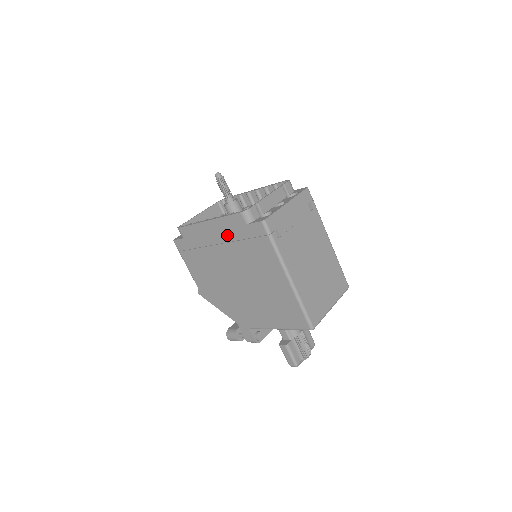
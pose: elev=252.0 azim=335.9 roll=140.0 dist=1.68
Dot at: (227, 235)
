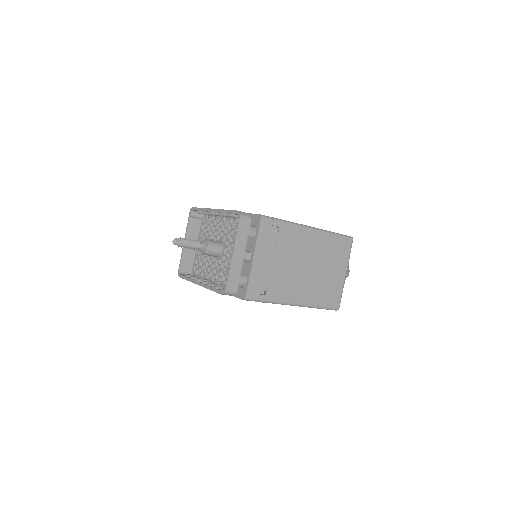
Dot at: occluded
